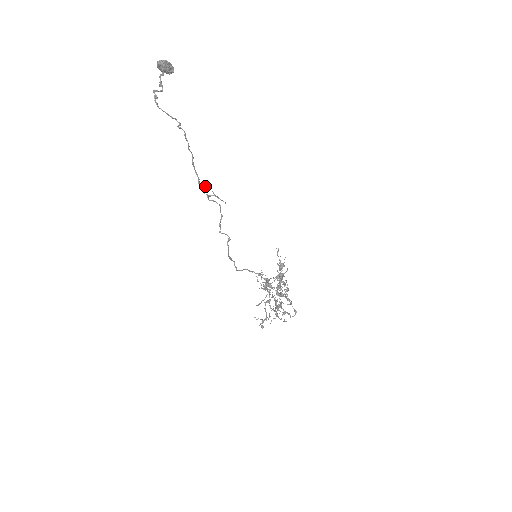
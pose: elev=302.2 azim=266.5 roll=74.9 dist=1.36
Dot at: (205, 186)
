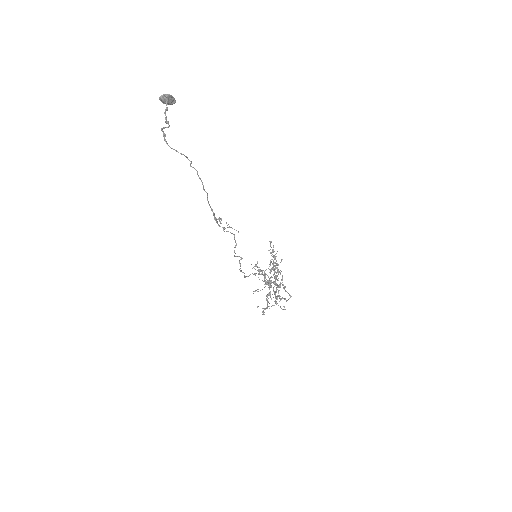
Dot at: (220, 219)
